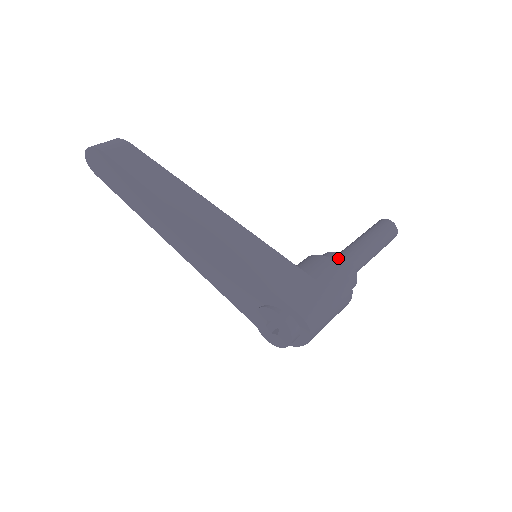
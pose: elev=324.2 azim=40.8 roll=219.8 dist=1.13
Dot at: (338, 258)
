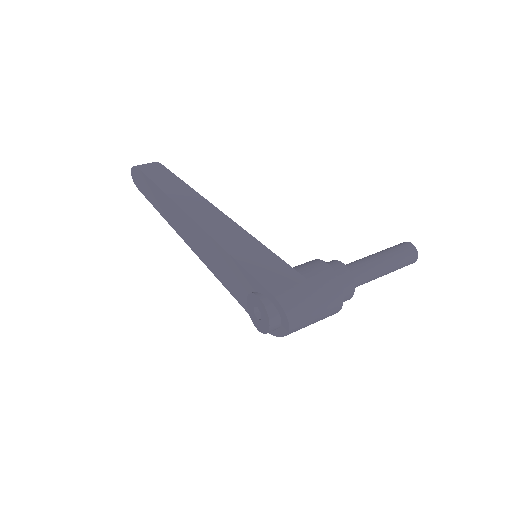
Dot at: (335, 263)
